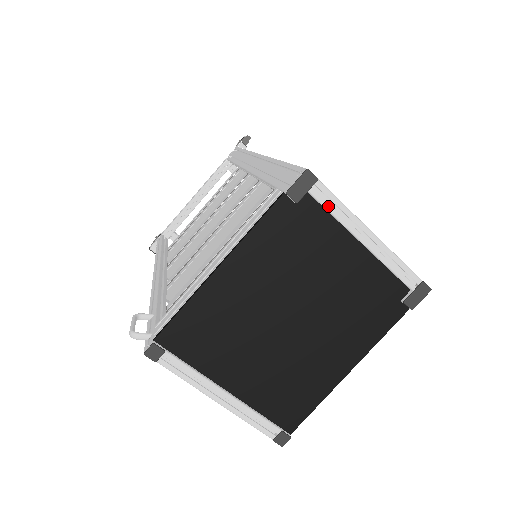
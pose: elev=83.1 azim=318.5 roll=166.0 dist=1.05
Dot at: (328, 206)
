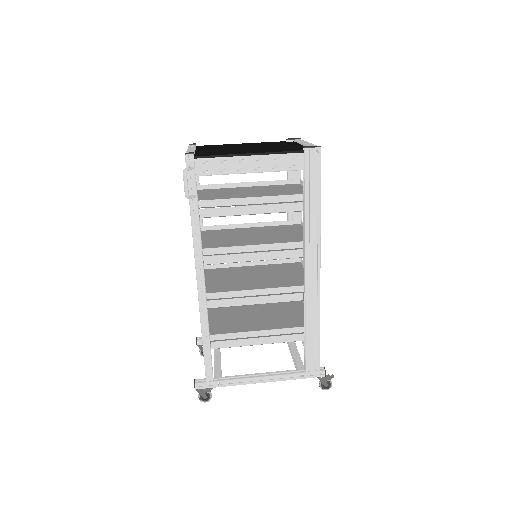
Dot at: occluded
